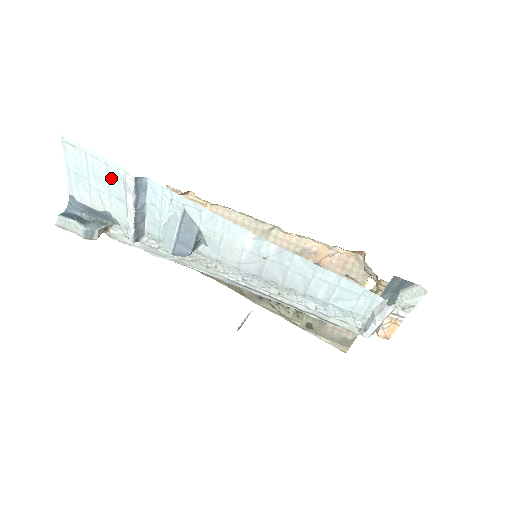
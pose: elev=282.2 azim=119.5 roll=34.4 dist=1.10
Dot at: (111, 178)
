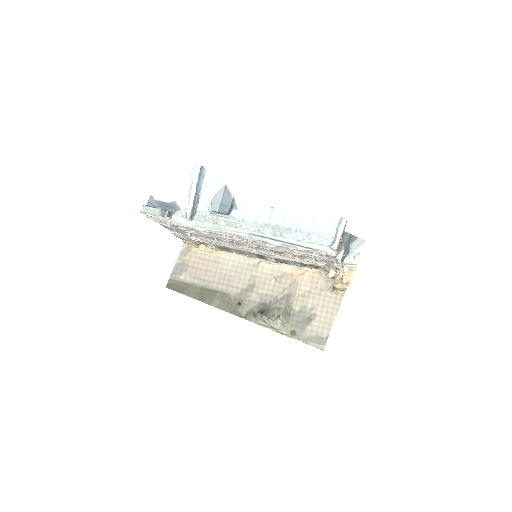
Dot at: (184, 174)
